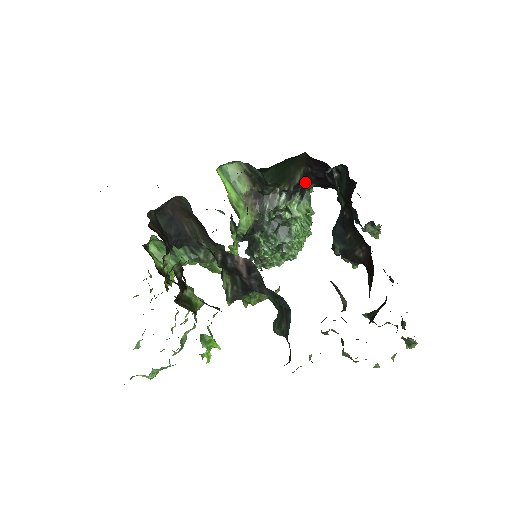
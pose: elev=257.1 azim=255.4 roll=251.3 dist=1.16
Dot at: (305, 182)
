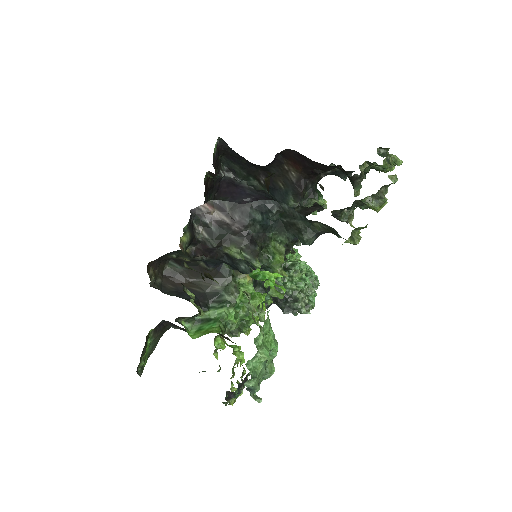
Dot at: occluded
